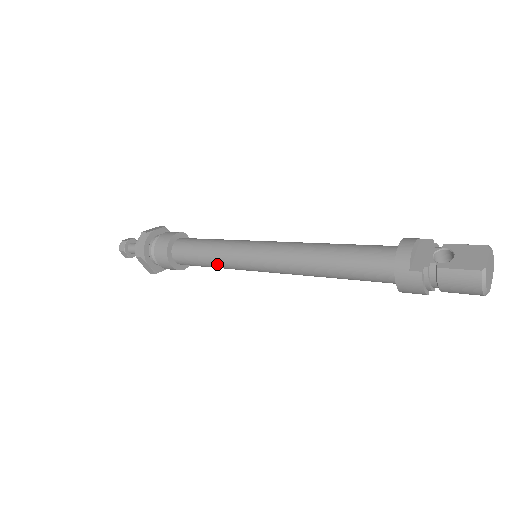
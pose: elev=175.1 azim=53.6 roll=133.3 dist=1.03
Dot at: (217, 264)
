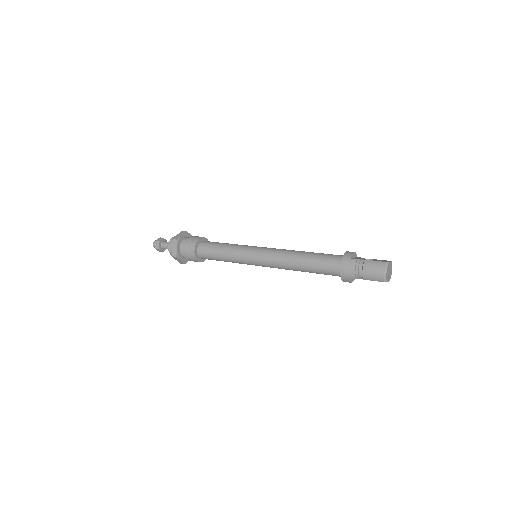
Dot at: (229, 253)
